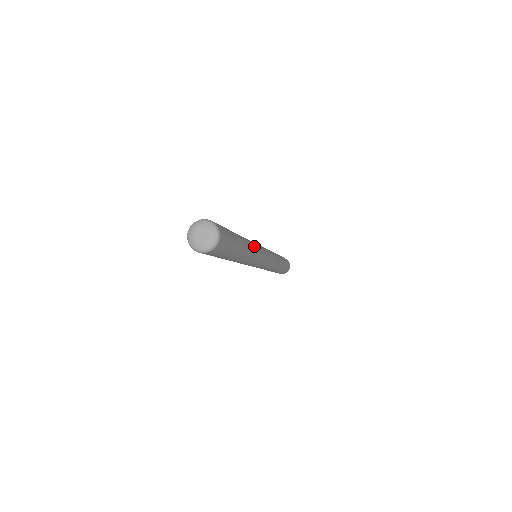
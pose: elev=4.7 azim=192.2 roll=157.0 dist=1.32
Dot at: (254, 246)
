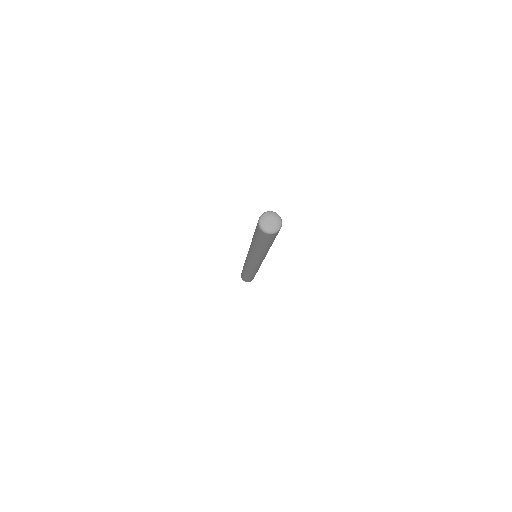
Dot at: occluded
